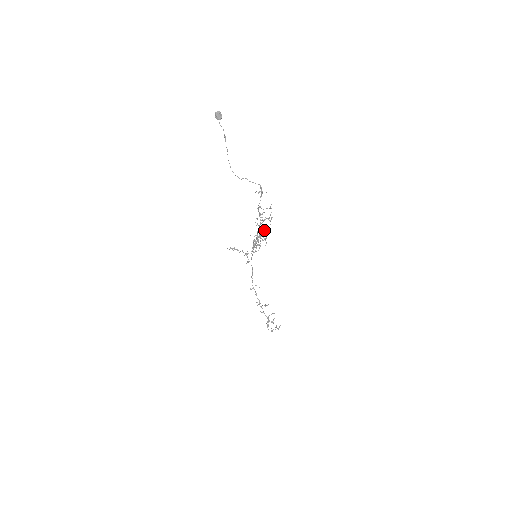
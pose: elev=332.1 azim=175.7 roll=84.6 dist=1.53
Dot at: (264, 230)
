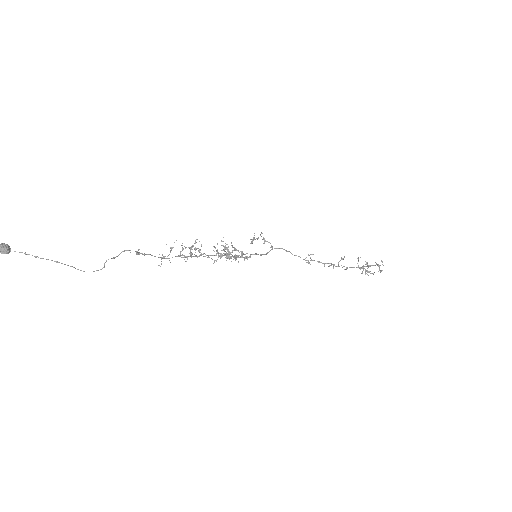
Dot at: (208, 257)
